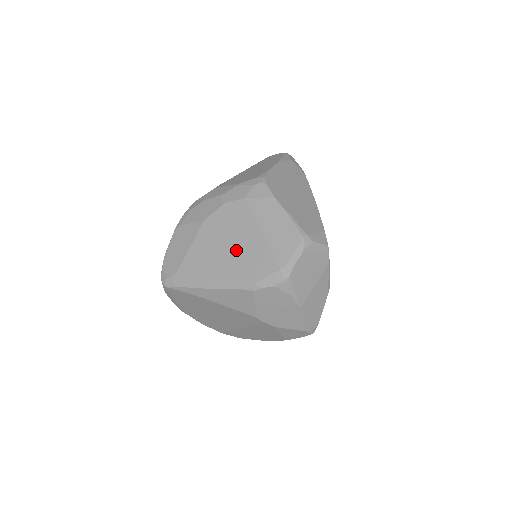
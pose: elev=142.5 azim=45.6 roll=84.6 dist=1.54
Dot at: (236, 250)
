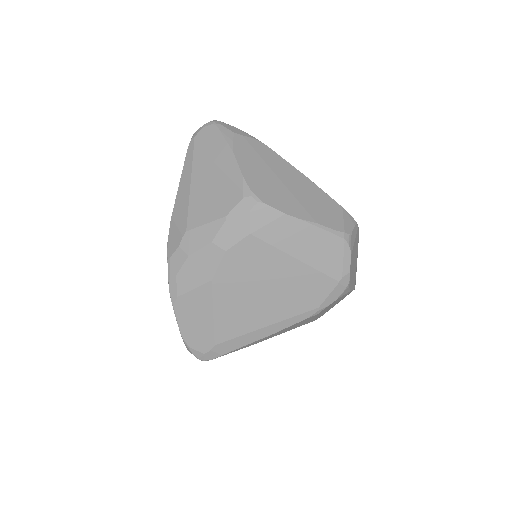
Dot at: (275, 290)
